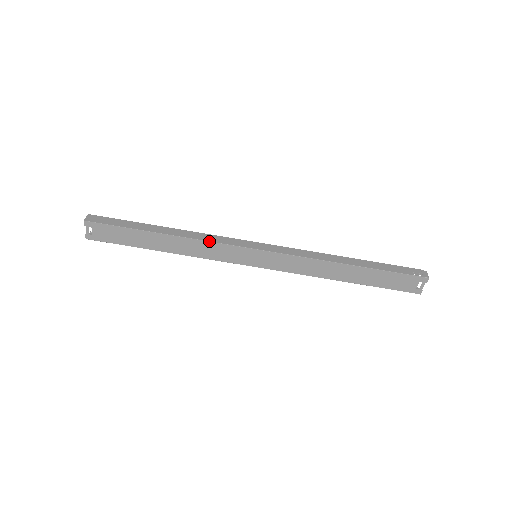
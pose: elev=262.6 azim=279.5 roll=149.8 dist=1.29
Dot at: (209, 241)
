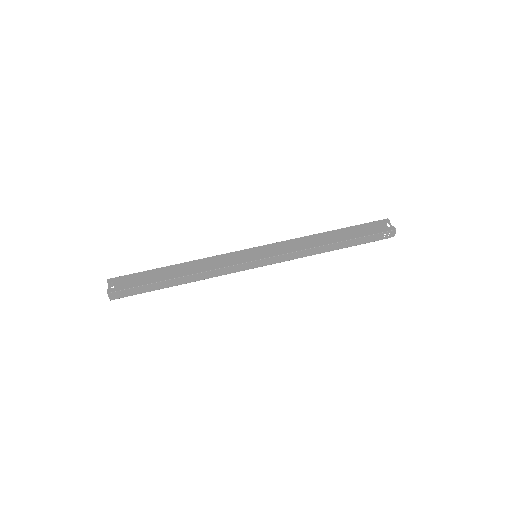
Dot at: (214, 256)
